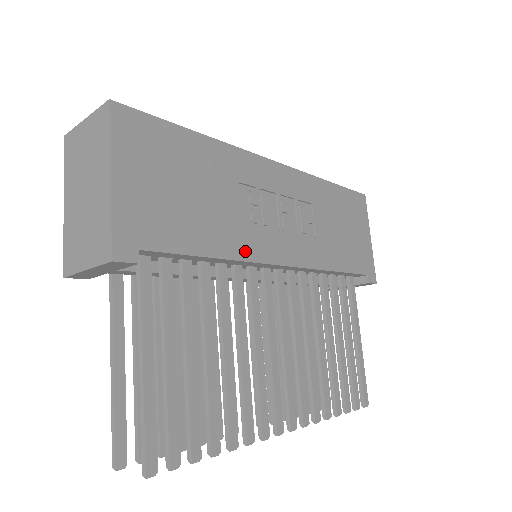
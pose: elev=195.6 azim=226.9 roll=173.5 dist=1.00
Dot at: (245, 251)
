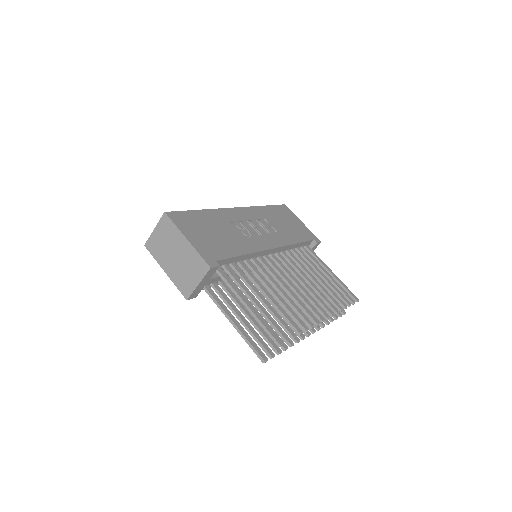
Dot at: (253, 248)
